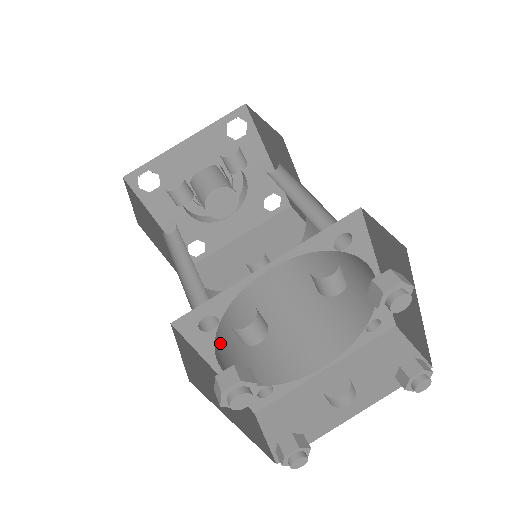
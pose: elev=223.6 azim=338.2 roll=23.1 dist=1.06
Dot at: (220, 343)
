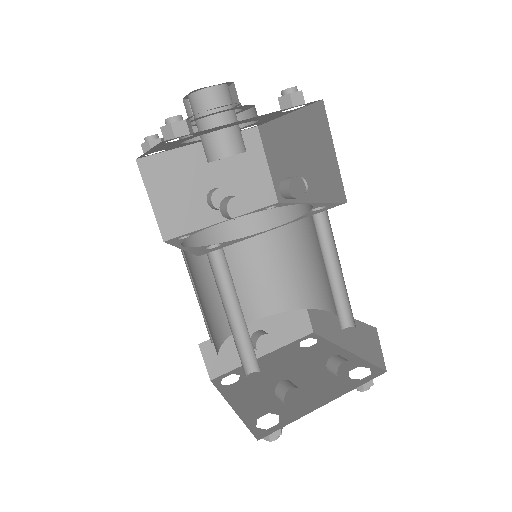
Dot at: (206, 321)
